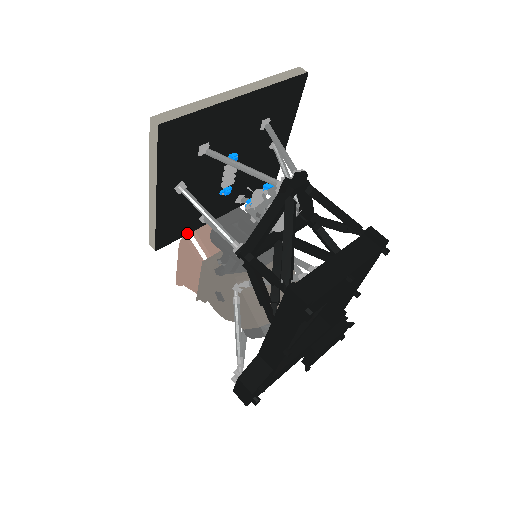
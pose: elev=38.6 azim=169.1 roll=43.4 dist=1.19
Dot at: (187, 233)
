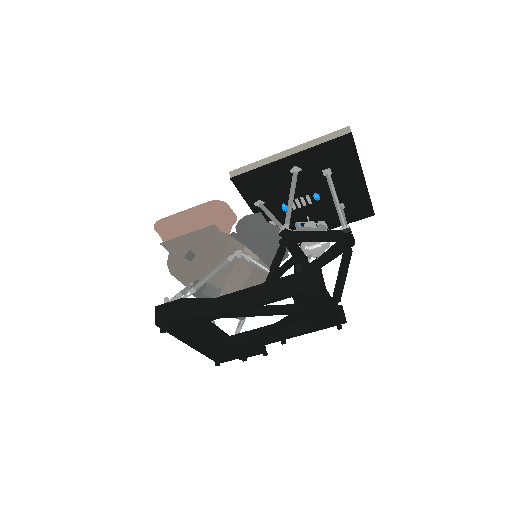
Dot at: (244, 197)
